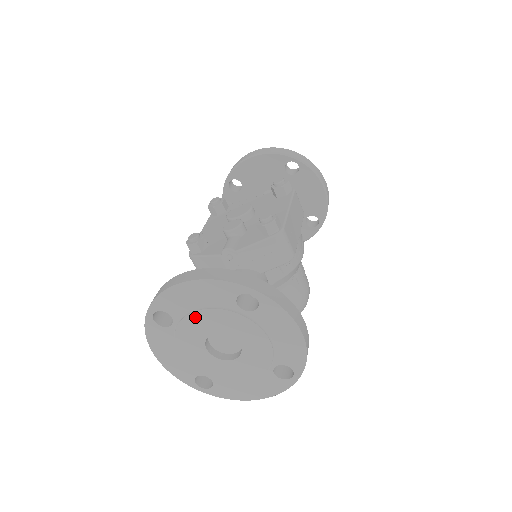
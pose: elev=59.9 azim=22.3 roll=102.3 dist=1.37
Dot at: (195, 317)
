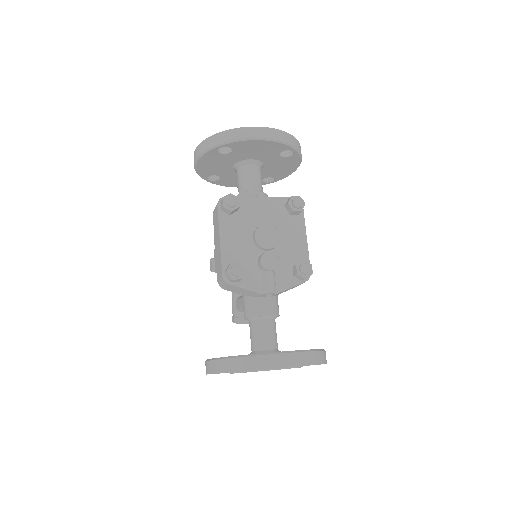
Dot at: (268, 370)
